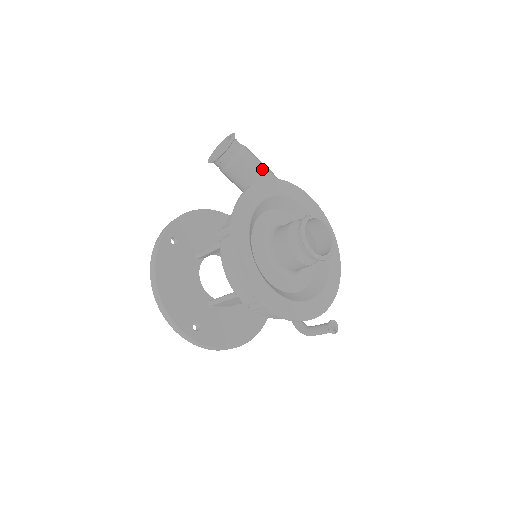
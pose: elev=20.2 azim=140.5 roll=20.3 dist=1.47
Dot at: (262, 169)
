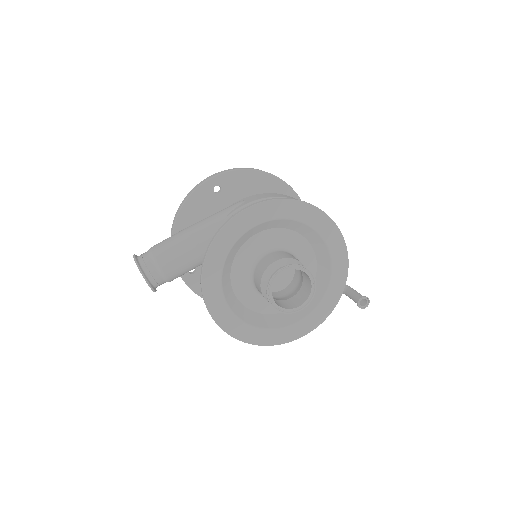
Dot at: (189, 257)
